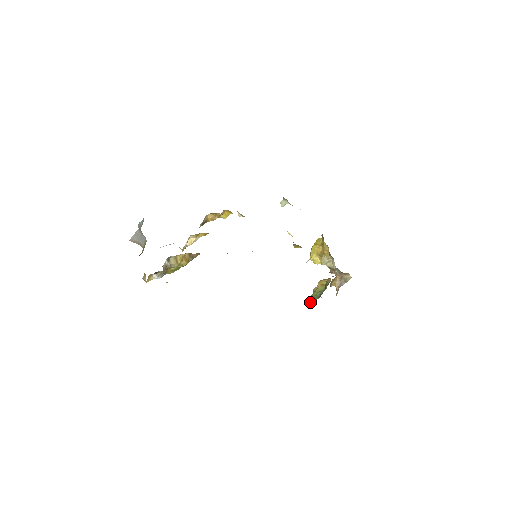
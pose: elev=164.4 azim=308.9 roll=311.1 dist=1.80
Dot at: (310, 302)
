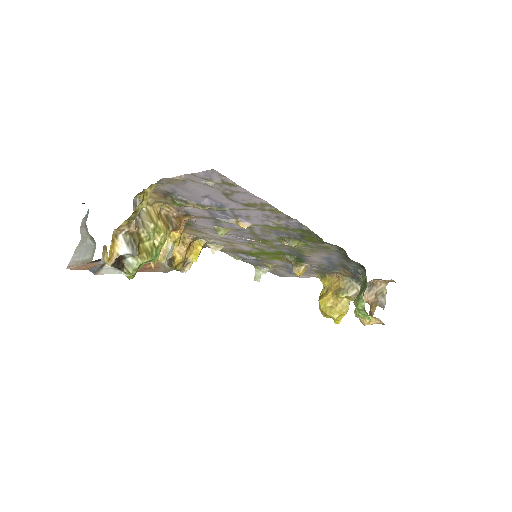
Dot at: (361, 301)
